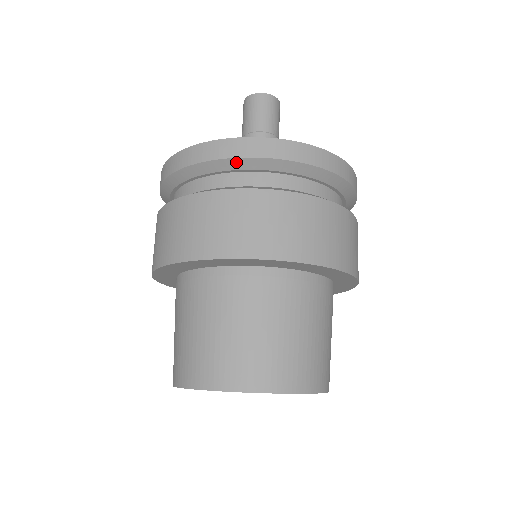
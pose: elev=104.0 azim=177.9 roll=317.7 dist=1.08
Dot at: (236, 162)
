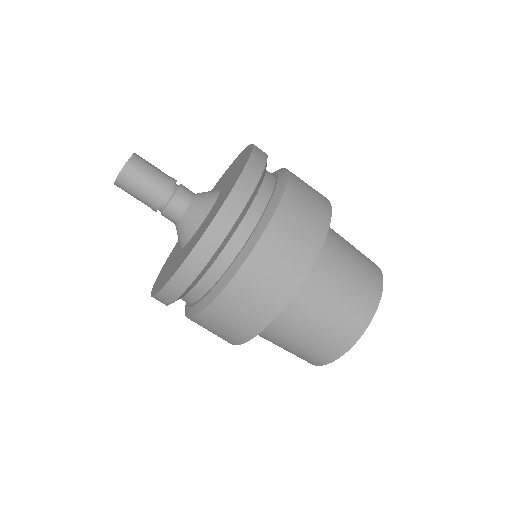
Dot at: (232, 231)
